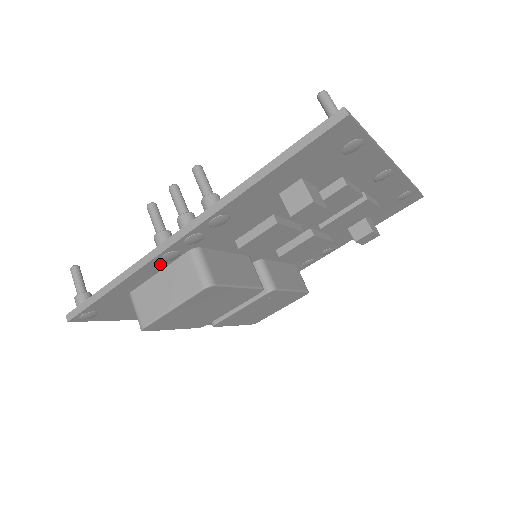
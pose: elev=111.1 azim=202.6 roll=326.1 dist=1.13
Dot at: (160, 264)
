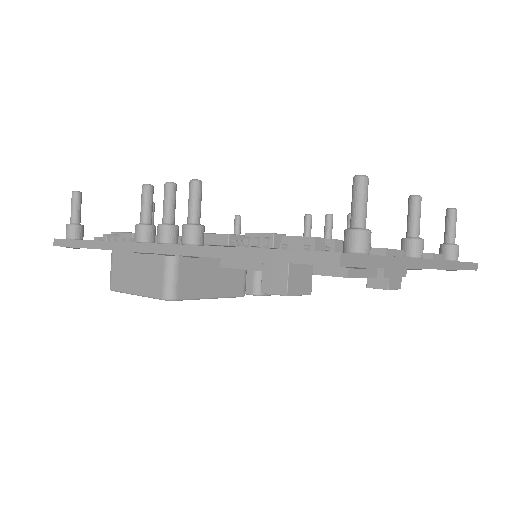
Dot at: occluded
